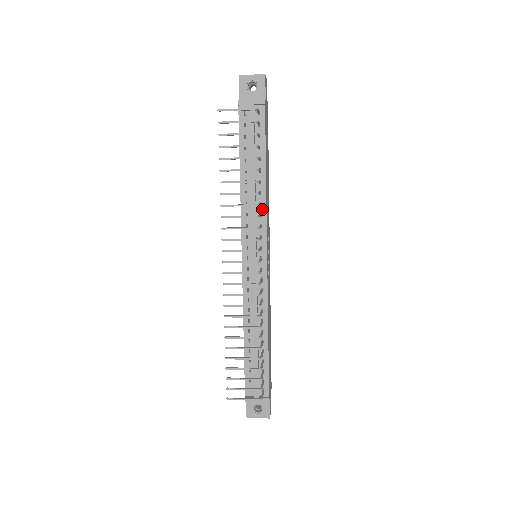
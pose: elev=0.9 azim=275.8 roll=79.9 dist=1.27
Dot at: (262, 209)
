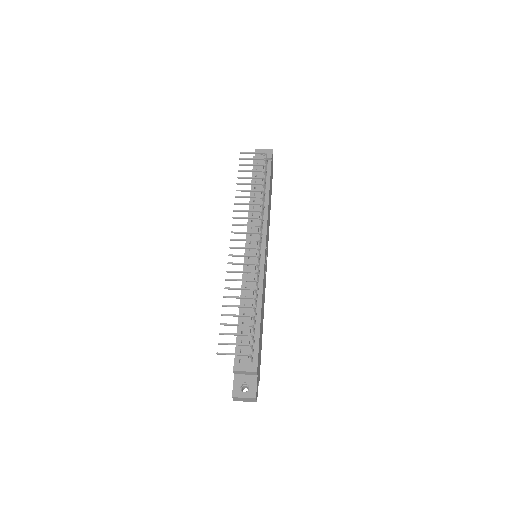
Dot at: (264, 217)
